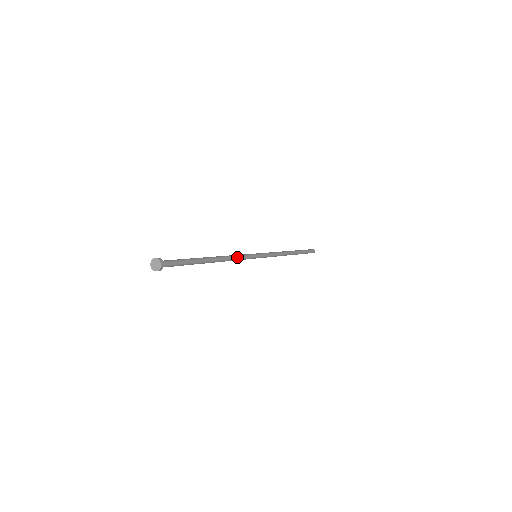
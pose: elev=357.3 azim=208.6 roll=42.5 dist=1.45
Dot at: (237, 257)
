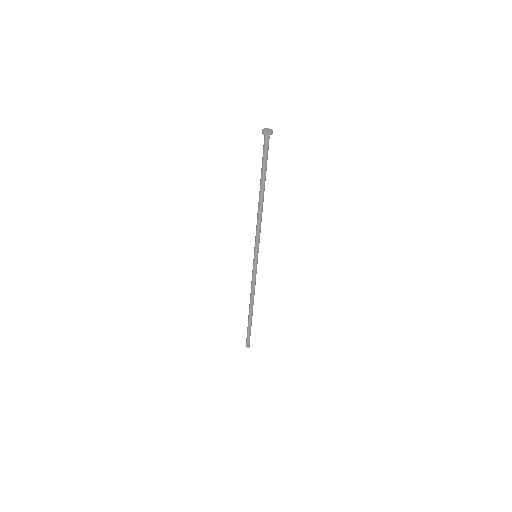
Dot at: (260, 226)
